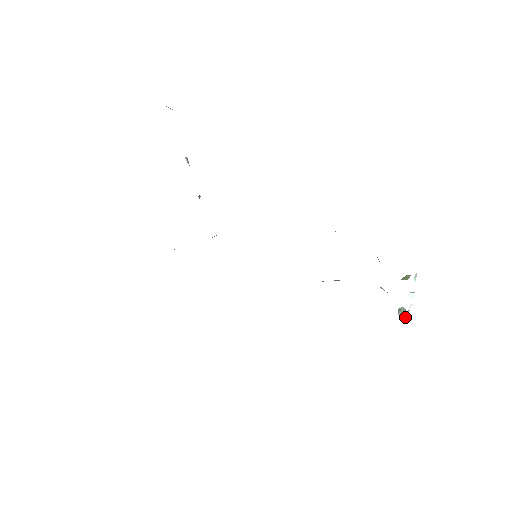
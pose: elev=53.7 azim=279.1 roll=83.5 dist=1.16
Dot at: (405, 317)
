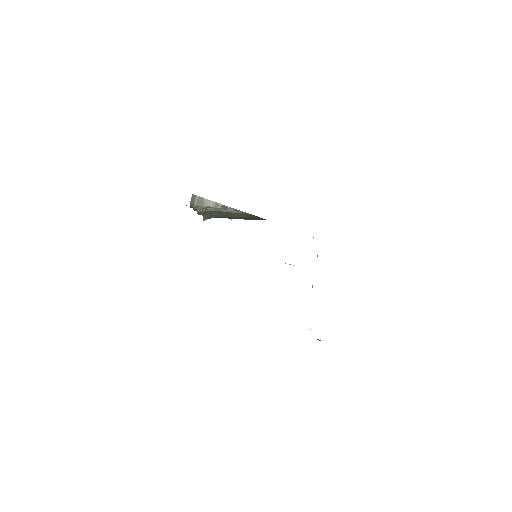
Dot at: occluded
